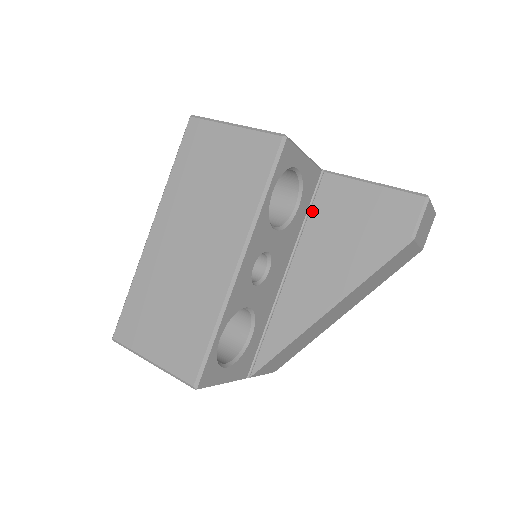
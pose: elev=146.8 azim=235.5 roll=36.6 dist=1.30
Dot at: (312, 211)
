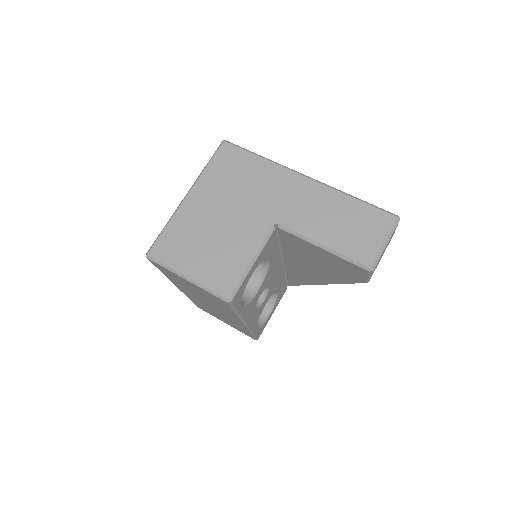
Dot at: (282, 243)
